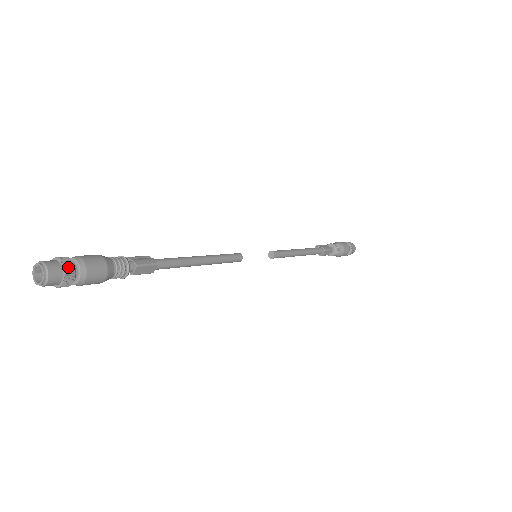
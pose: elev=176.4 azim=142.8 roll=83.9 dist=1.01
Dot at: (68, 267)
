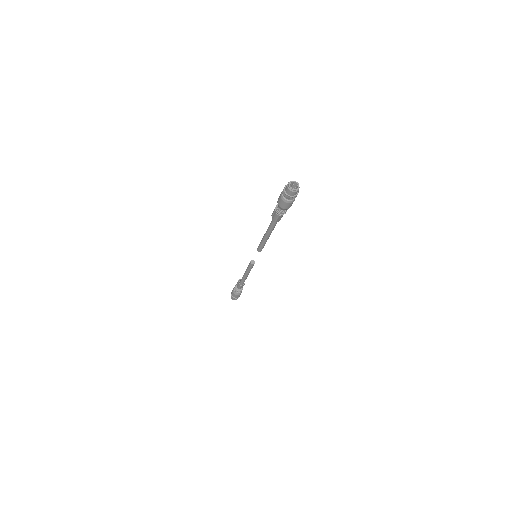
Dot at: (297, 192)
